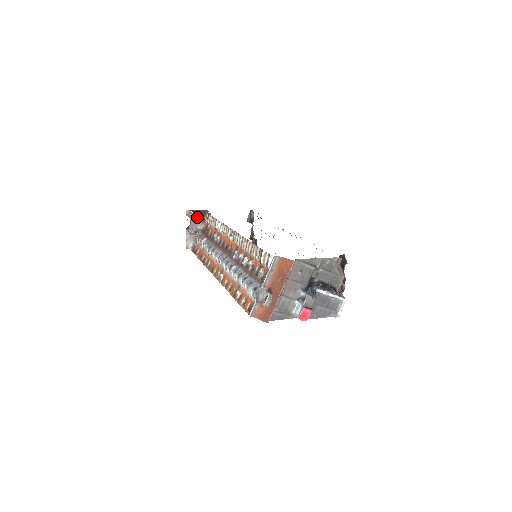
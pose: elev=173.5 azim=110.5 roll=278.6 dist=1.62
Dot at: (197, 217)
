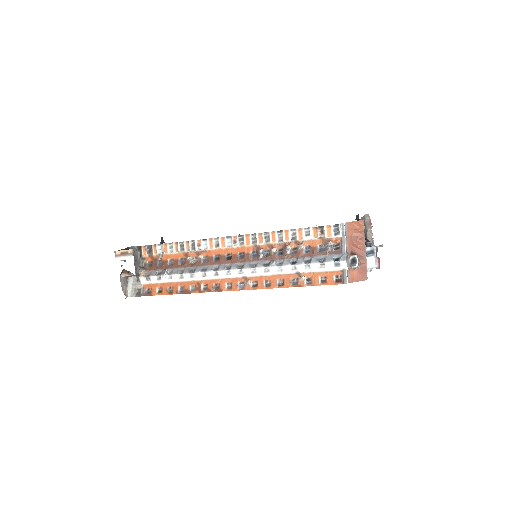
Dot at: (137, 253)
